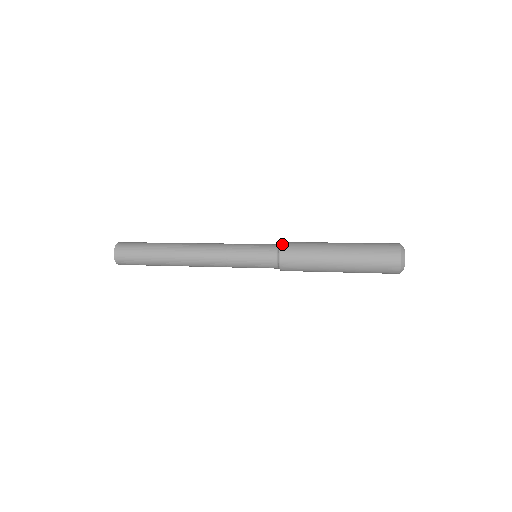
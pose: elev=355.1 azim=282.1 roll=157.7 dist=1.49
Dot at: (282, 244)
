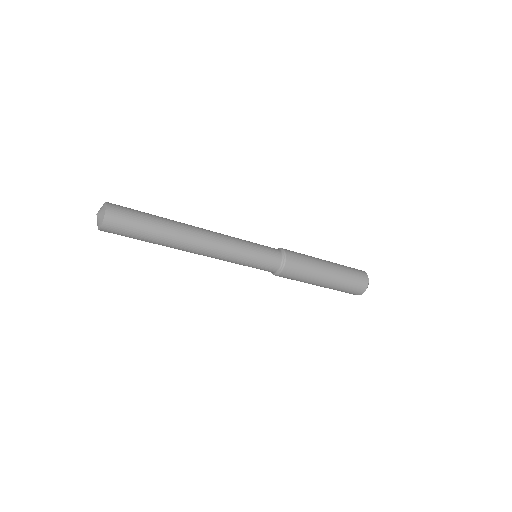
Dot at: (287, 255)
